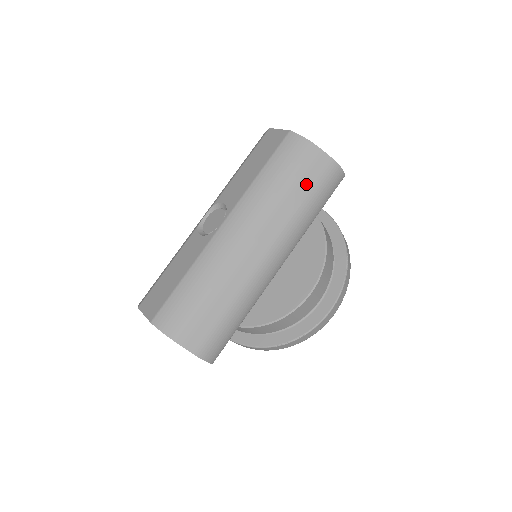
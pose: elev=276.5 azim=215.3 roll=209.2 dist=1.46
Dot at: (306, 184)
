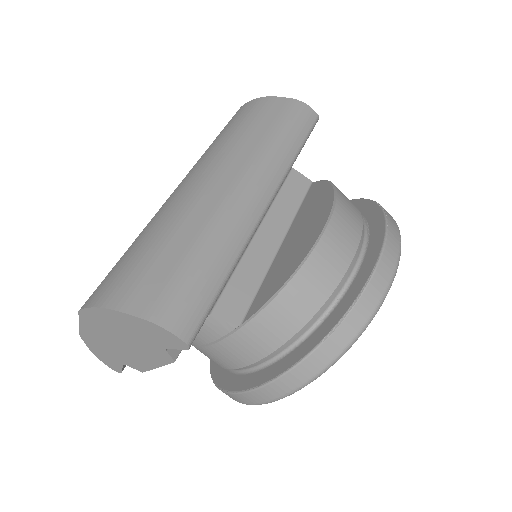
Dot at: (267, 120)
